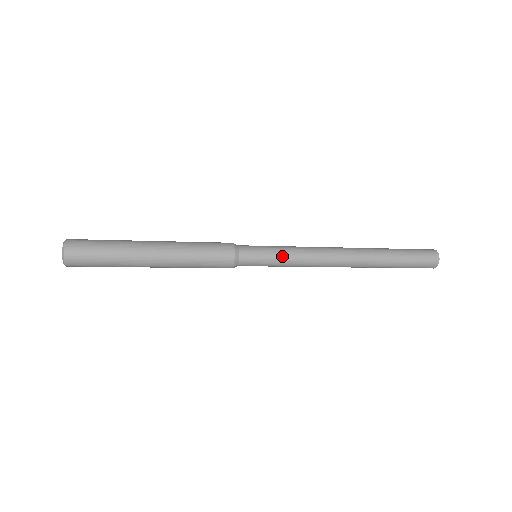
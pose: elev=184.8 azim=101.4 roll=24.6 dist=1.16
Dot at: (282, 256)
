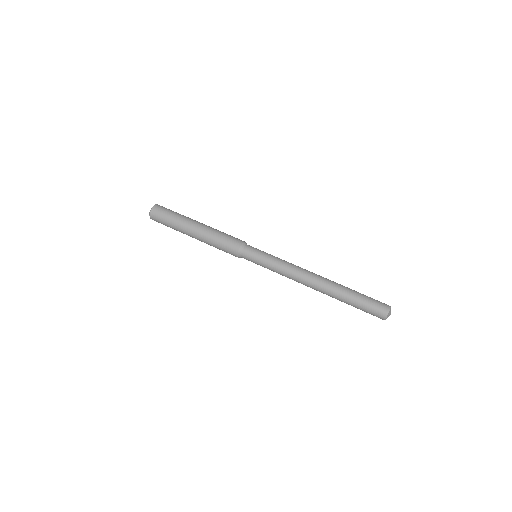
Dot at: (269, 269)
